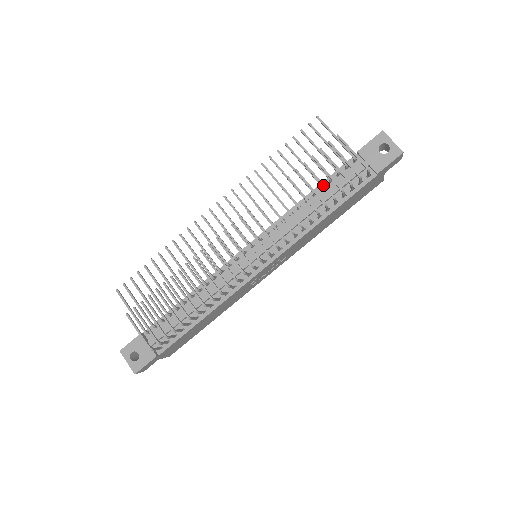
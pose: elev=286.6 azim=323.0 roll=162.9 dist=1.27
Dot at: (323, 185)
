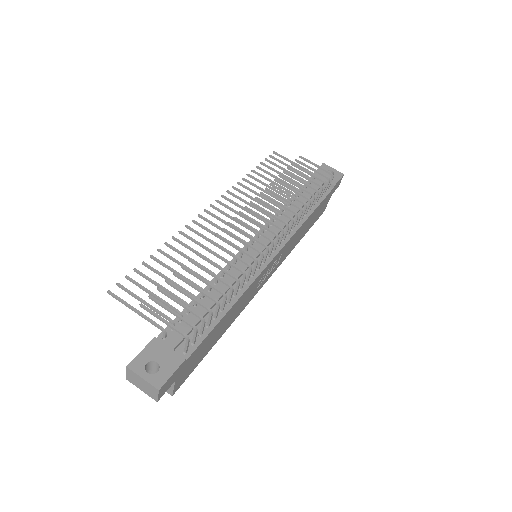
Dot at: (306, 183)
